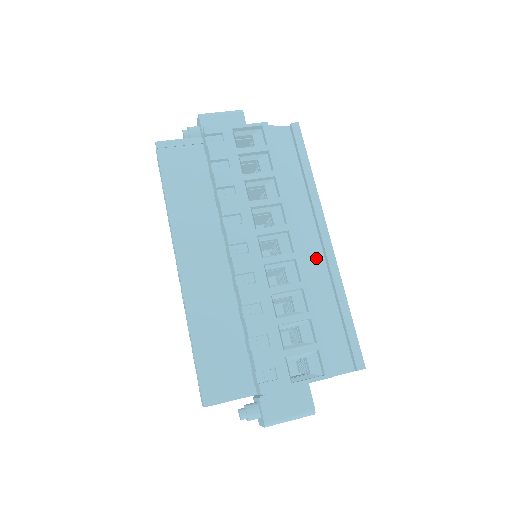
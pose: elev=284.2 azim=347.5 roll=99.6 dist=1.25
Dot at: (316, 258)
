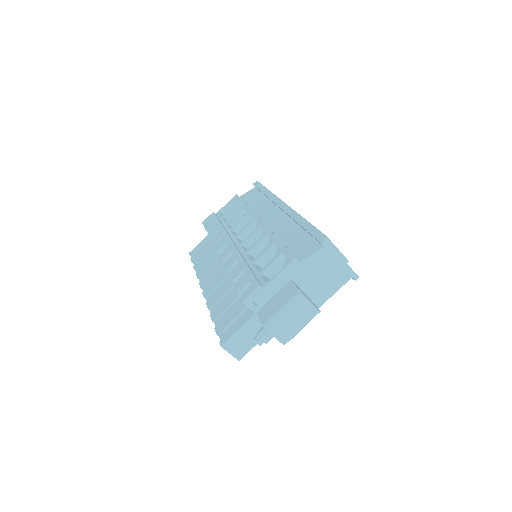
Dot at: (280, 219)
